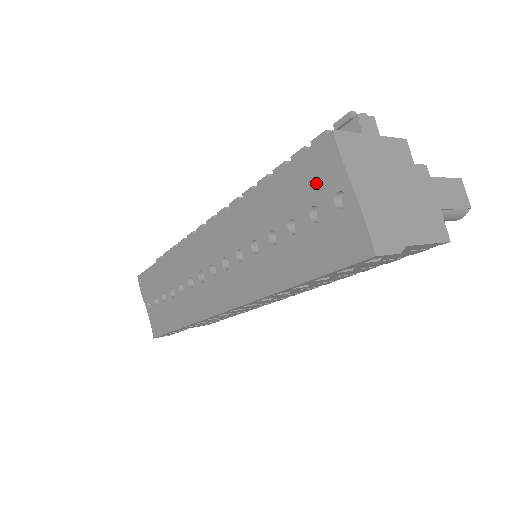
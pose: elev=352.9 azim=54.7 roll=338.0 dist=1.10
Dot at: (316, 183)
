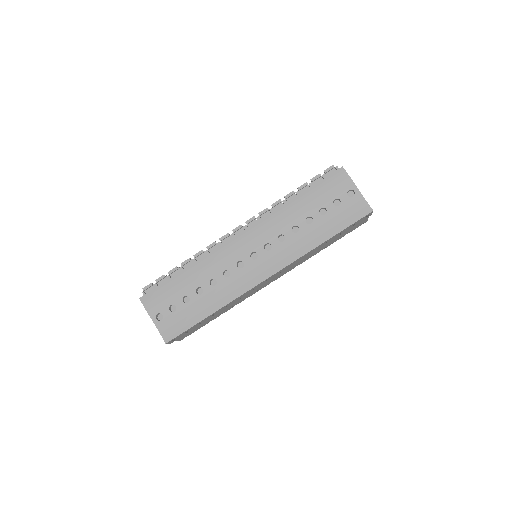
Dot at: (337, 188)
